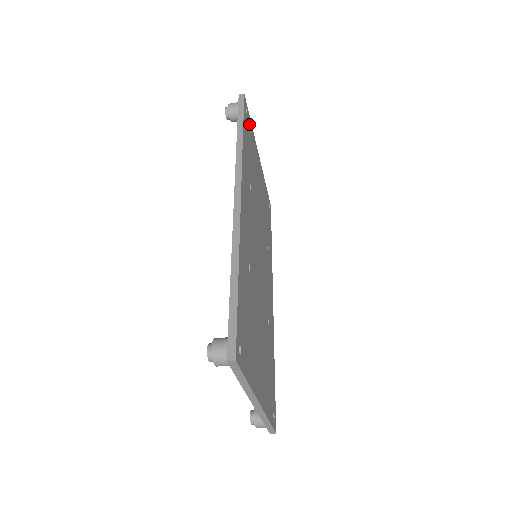
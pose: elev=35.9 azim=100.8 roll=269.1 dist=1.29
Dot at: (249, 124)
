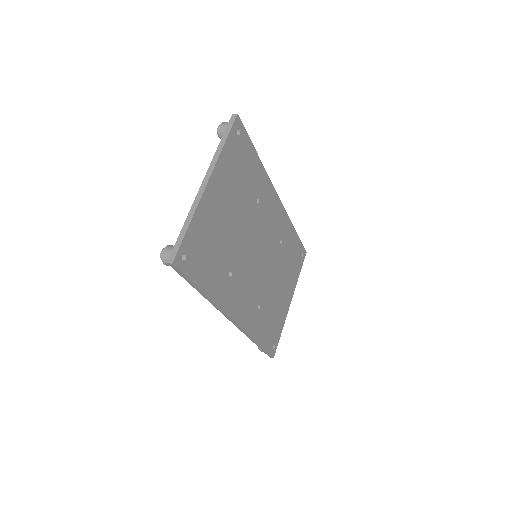
Dot at: (191, 244)
